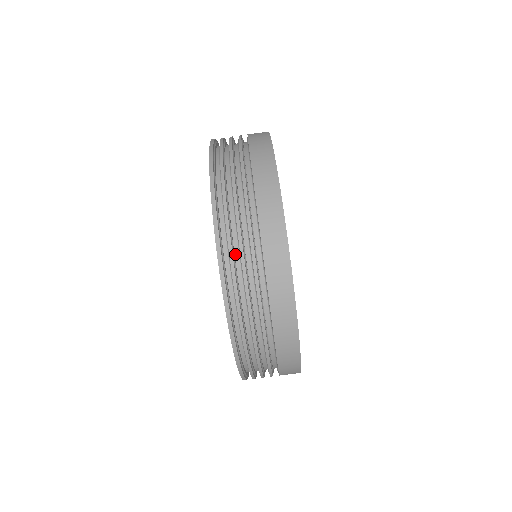
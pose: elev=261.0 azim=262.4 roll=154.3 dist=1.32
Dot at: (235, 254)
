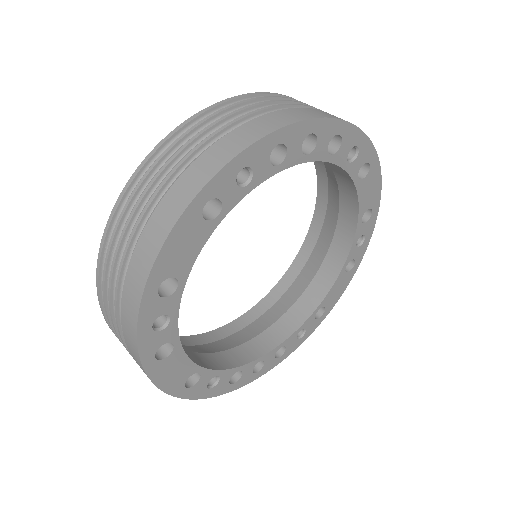
Dot at: occluded
